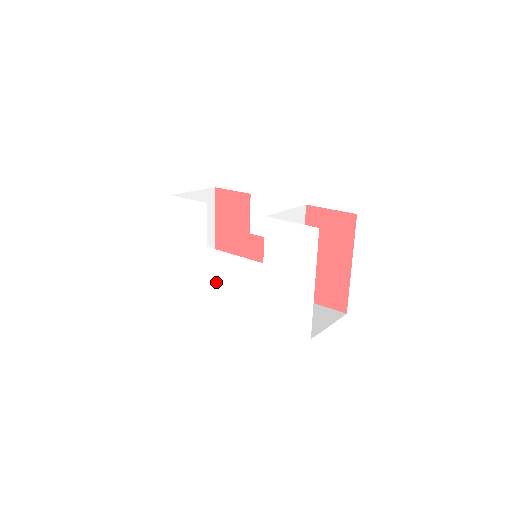
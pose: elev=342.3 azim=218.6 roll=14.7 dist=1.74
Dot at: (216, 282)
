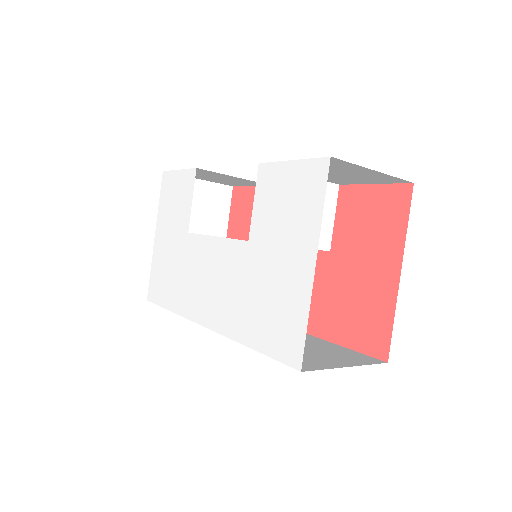
Dot at: (190, 285)
